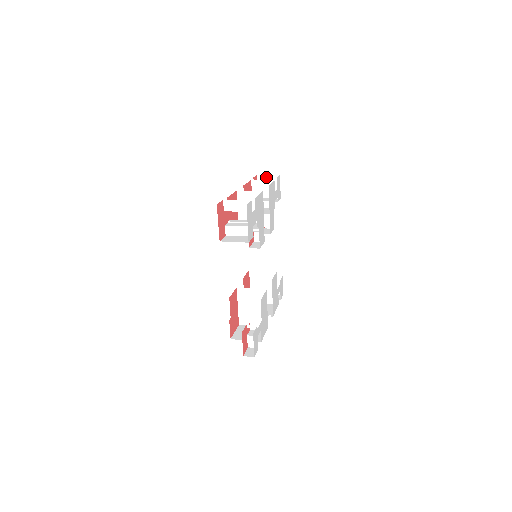
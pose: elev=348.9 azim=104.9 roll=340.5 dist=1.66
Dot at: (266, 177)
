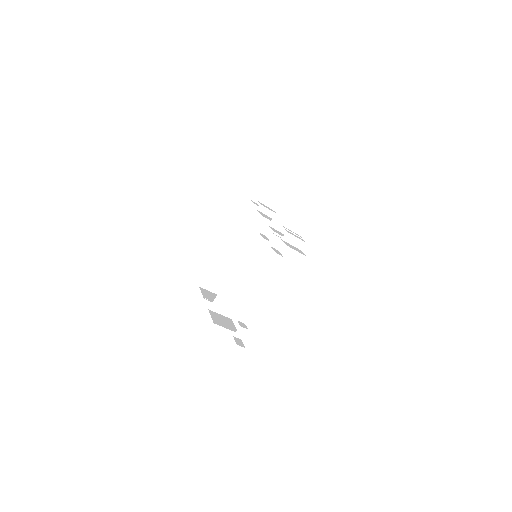
Dot at: (267, 186)
